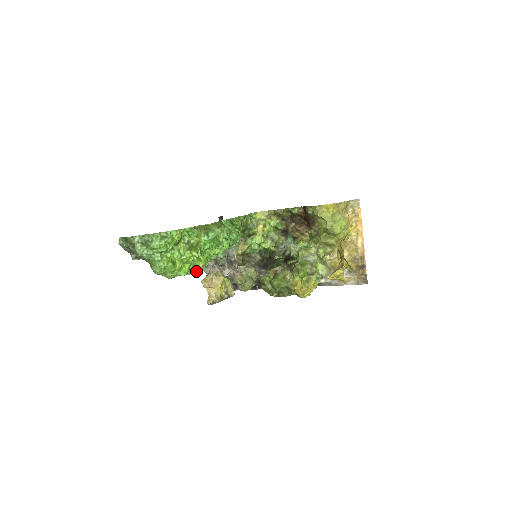
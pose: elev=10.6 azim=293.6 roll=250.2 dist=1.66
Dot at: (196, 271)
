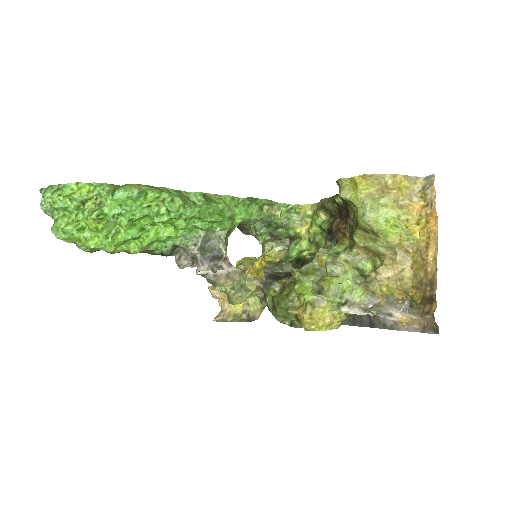
Dot at: (130, 251)
